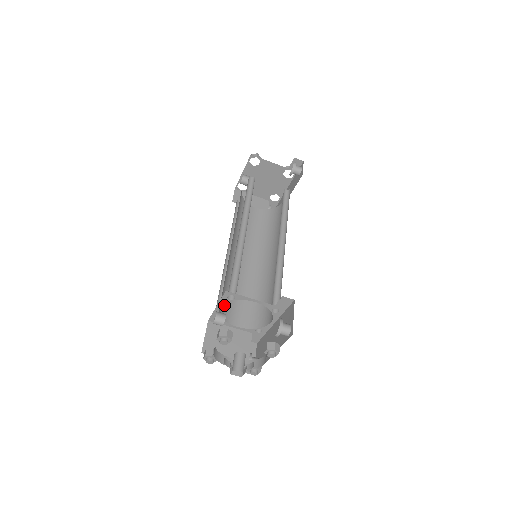
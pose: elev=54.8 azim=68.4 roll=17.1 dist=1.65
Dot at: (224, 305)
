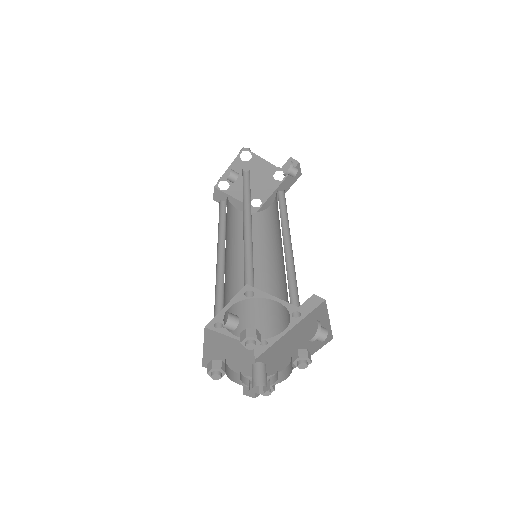
Dot at: occluded
